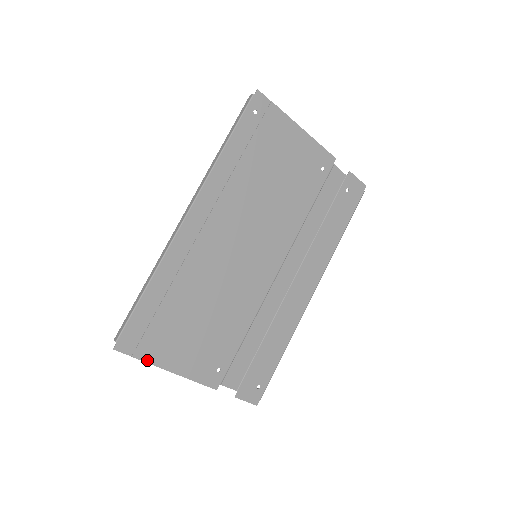
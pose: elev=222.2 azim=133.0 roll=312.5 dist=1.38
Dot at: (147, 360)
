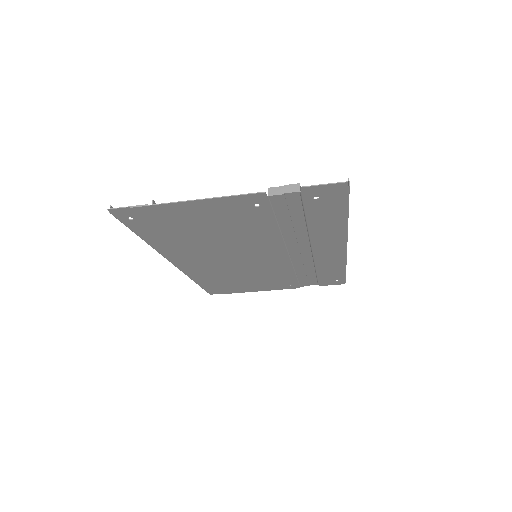
Dot at: occluded
